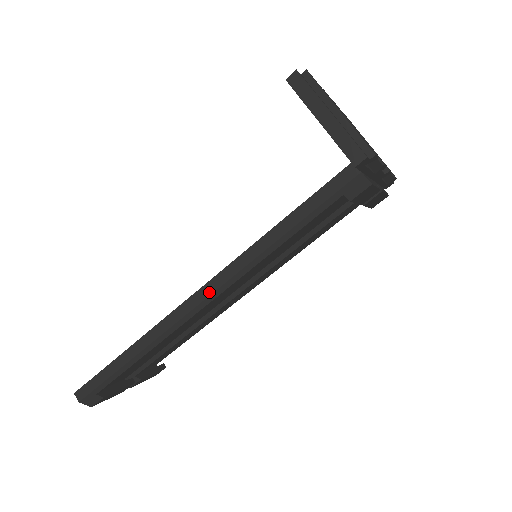
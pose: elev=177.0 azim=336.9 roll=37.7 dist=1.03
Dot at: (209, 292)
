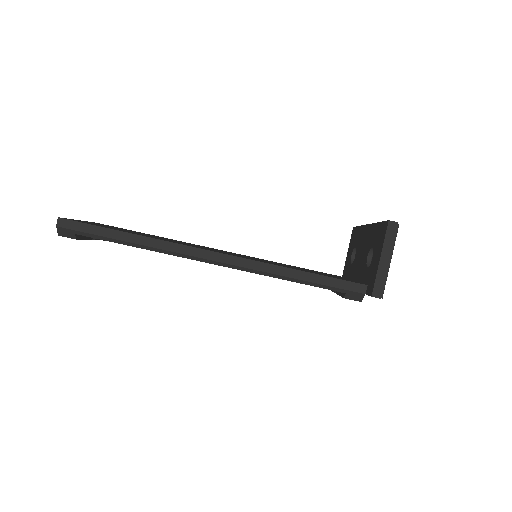
Dot at: (226, 261)
